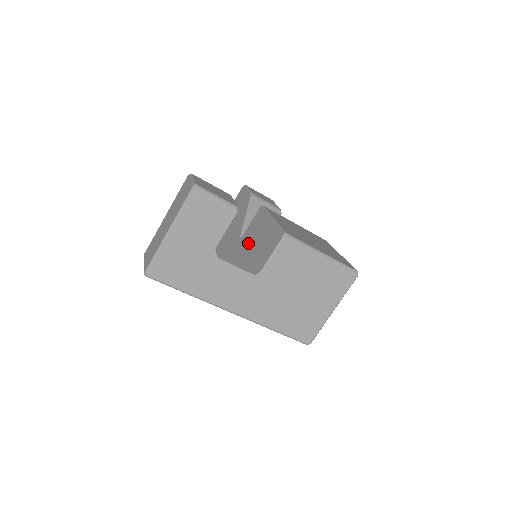
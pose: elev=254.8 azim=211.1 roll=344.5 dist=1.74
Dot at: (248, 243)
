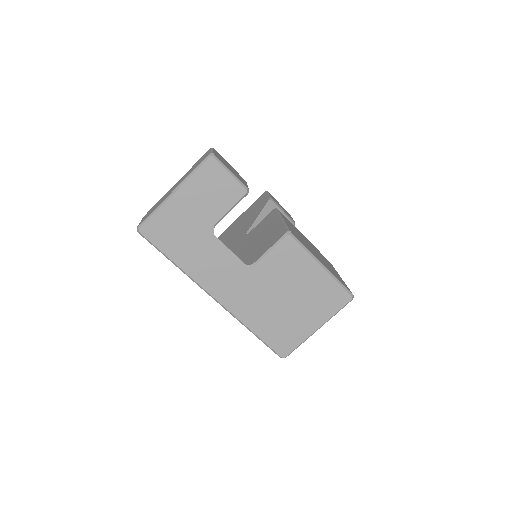
Dot at: (251, 239)
